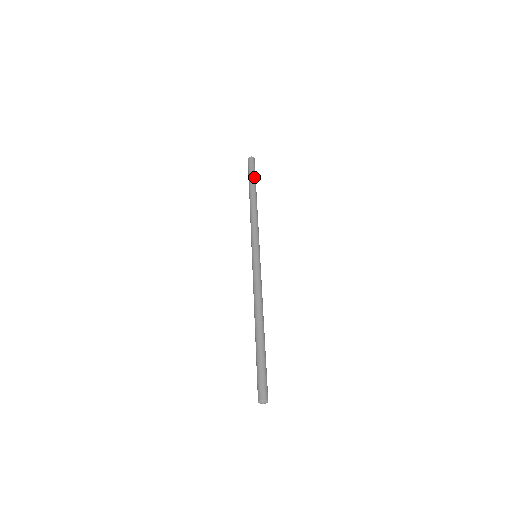
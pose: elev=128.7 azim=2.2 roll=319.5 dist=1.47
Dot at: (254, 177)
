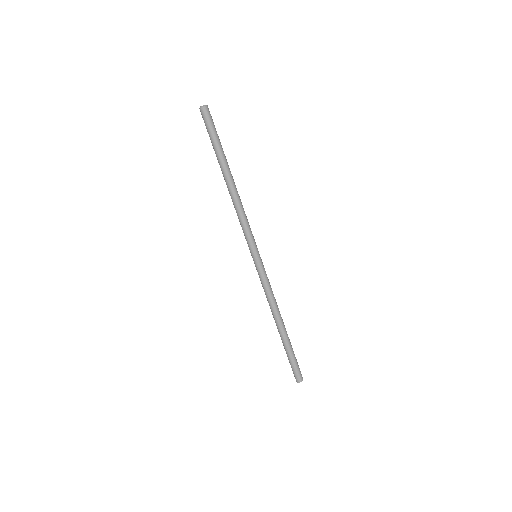
Dot at: occluded
